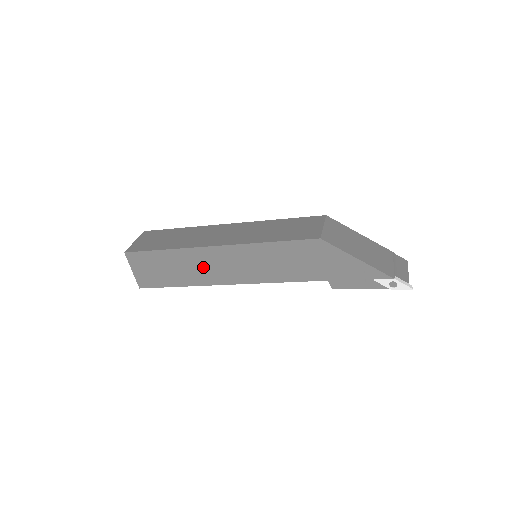
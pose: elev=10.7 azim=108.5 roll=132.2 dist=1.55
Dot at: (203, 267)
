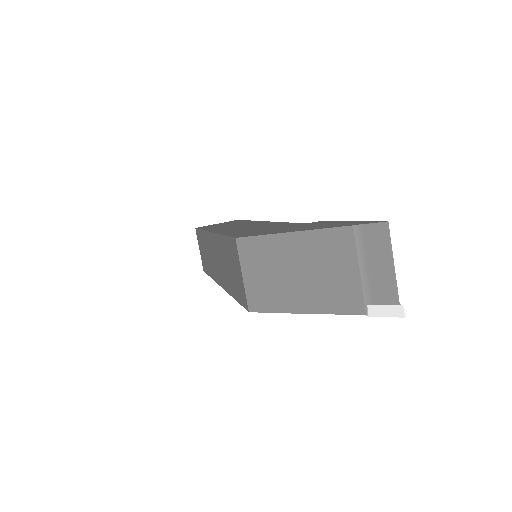
Dot at: occluded
